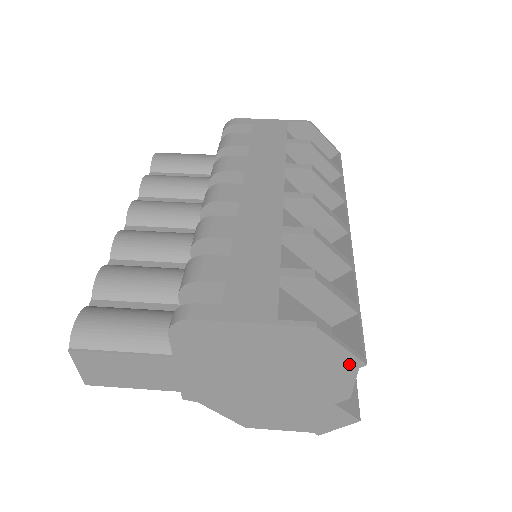
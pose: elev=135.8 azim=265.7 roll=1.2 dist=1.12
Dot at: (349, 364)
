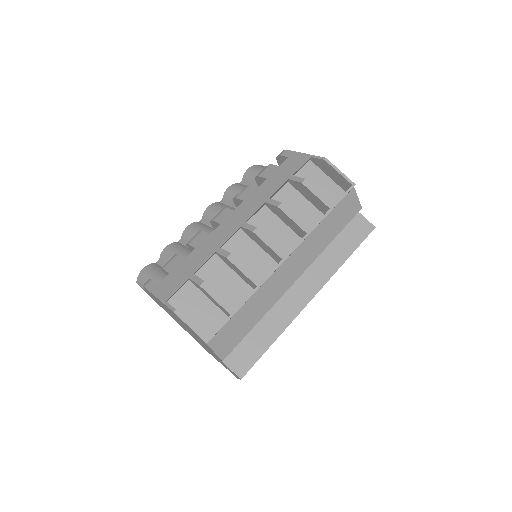
Dot at: occluded
